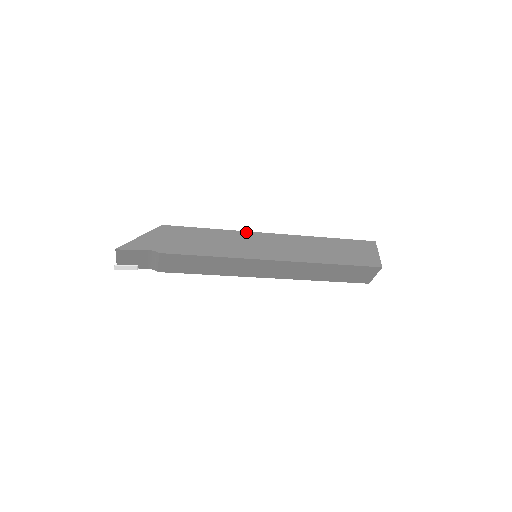
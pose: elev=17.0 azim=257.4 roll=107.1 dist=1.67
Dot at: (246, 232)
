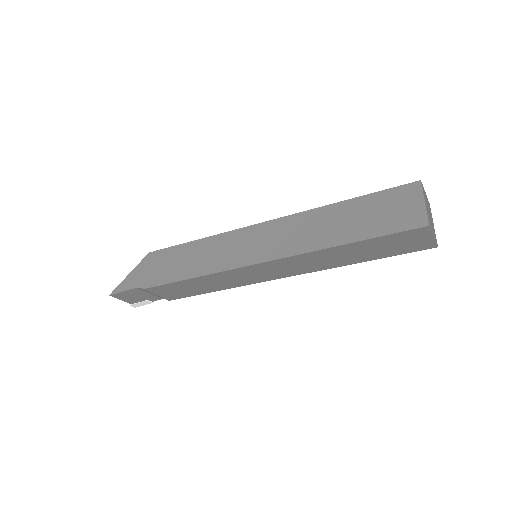
Dot at: (231, 232)
